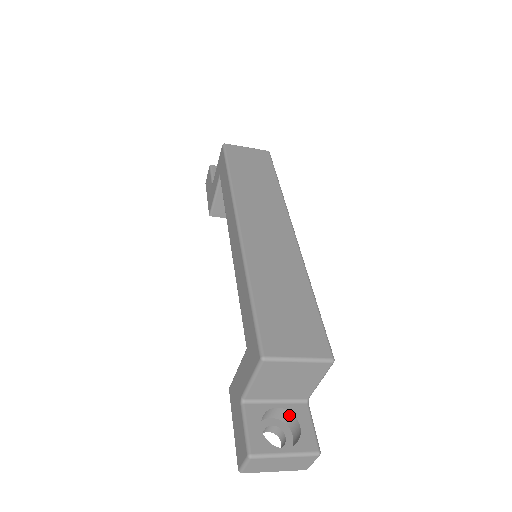
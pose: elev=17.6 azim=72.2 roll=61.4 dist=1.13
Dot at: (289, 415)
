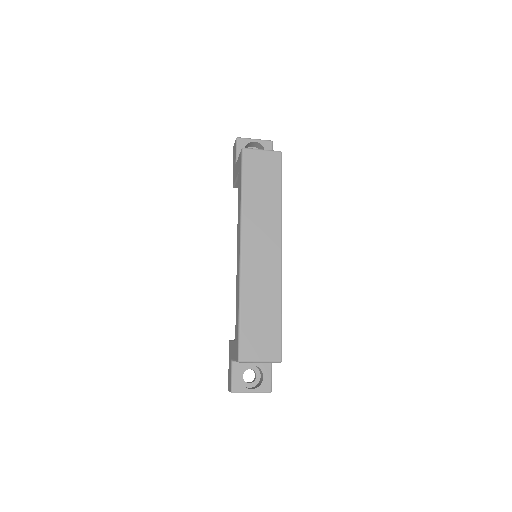
Dot at: (259, 368)
